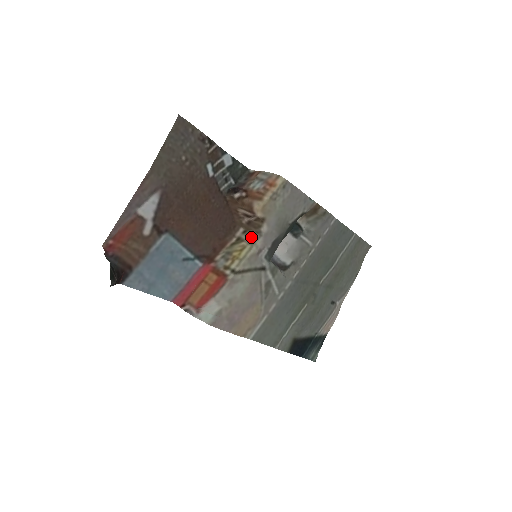
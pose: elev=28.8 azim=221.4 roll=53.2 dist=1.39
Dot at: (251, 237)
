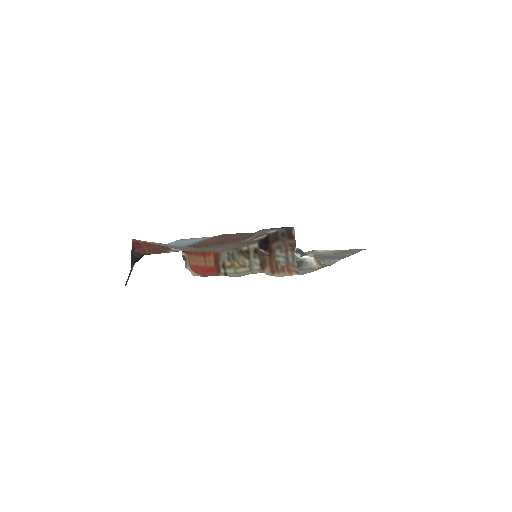
Dot at: (255, 263)
